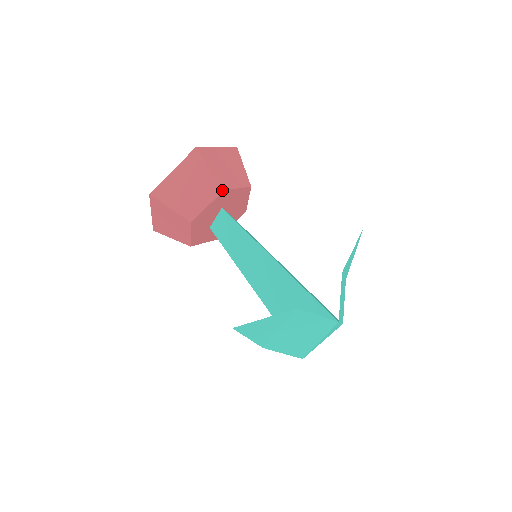
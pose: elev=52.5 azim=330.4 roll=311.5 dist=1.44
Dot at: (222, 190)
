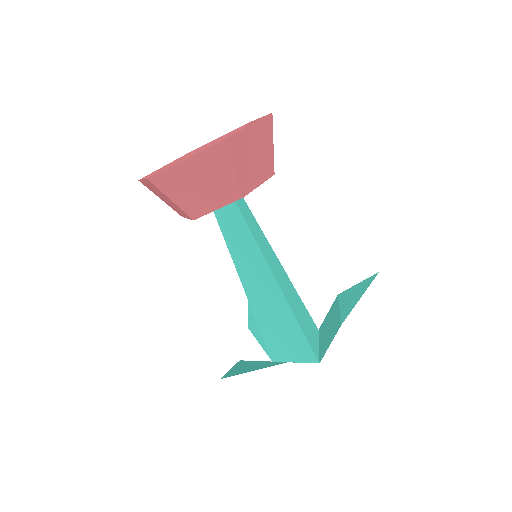
Dot at: (241, 197)
